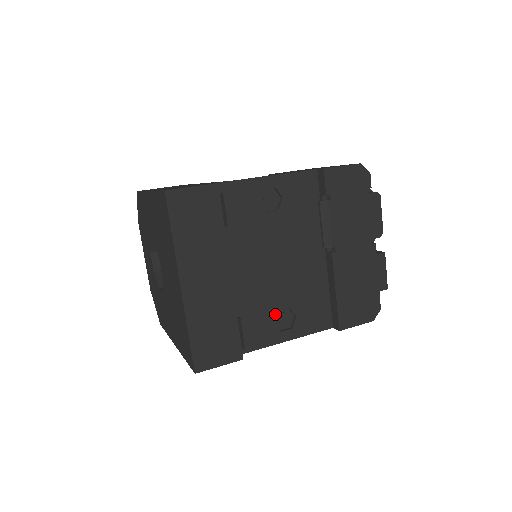
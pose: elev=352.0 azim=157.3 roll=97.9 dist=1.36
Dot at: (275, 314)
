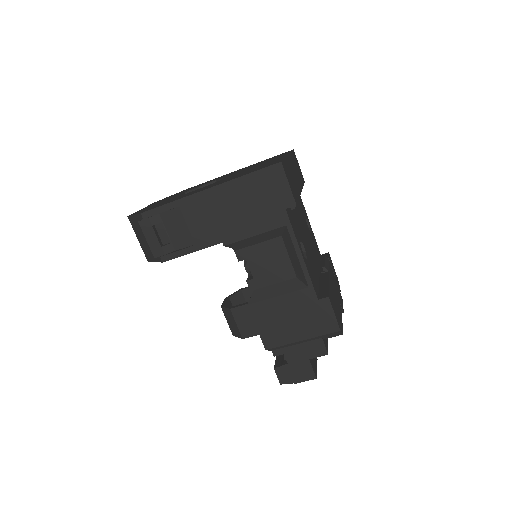
Dot at: (301, 239)
